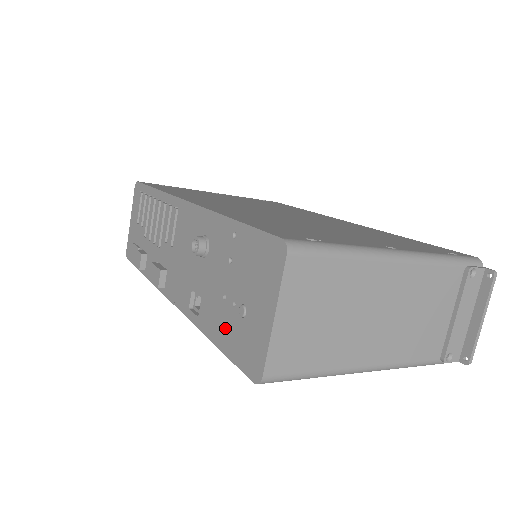
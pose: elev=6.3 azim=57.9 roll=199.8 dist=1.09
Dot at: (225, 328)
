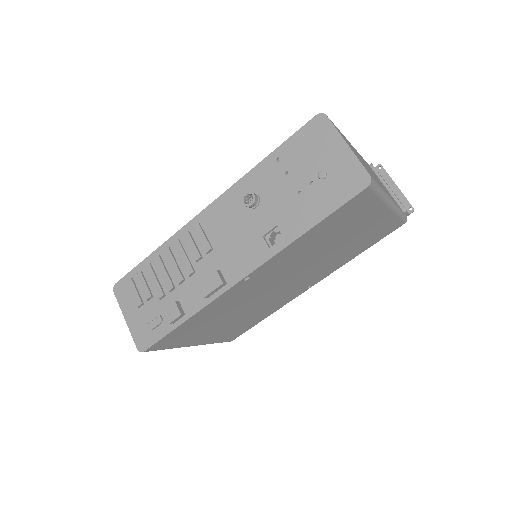
Dot at: (317, 203)
